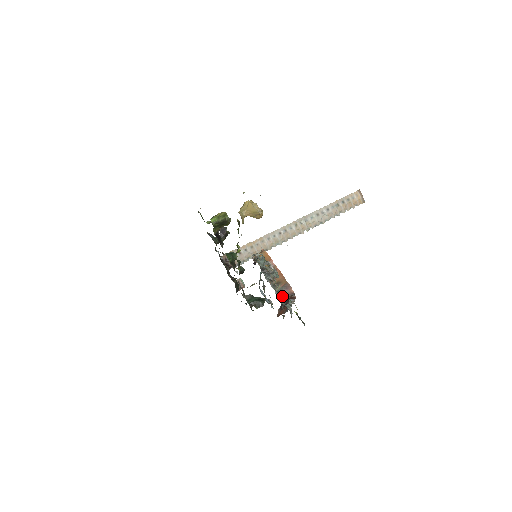
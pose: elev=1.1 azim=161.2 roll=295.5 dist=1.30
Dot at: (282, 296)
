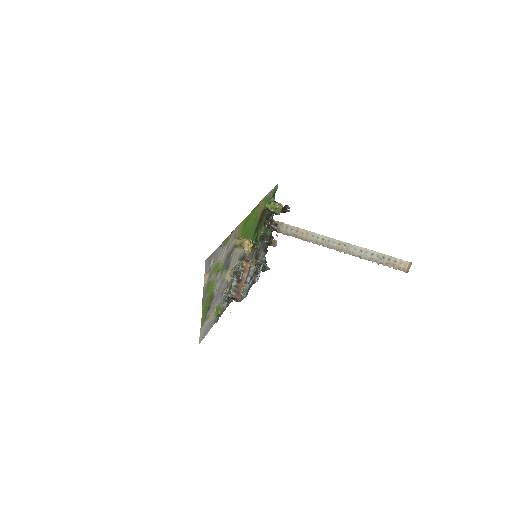
Dot at: occluded
